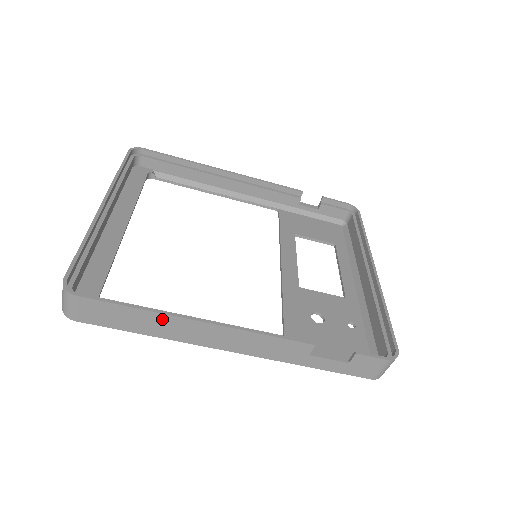
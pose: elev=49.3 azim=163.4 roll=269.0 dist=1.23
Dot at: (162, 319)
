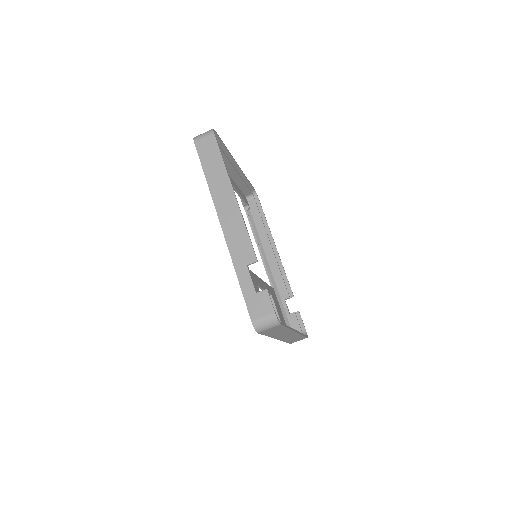
Dot at: (223, 176)
